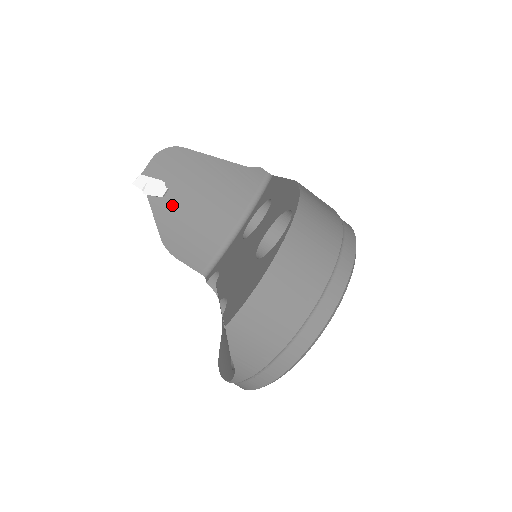
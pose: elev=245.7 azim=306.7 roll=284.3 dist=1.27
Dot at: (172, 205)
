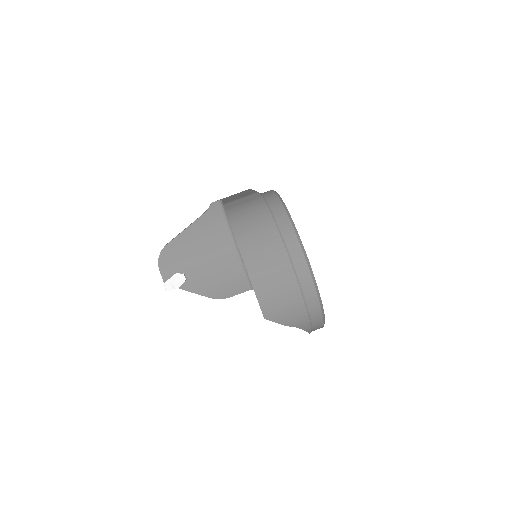
Dot at: (195, 278)
